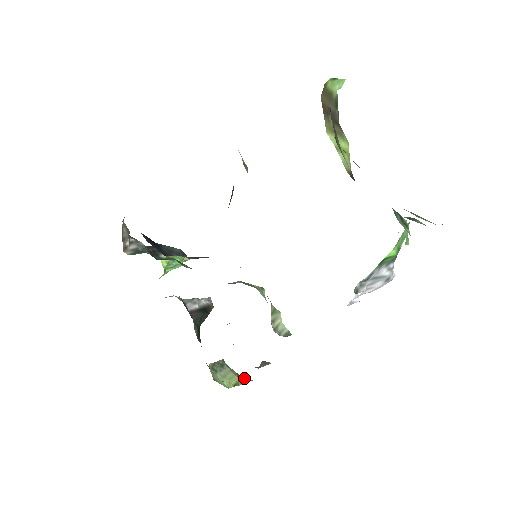
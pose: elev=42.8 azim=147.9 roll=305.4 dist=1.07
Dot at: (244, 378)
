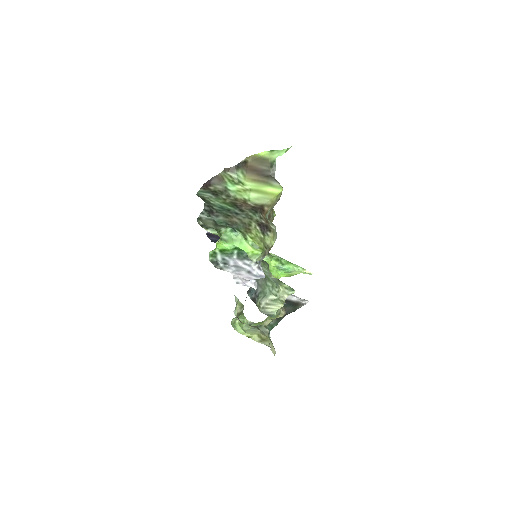
Dot at: (269, 344)
